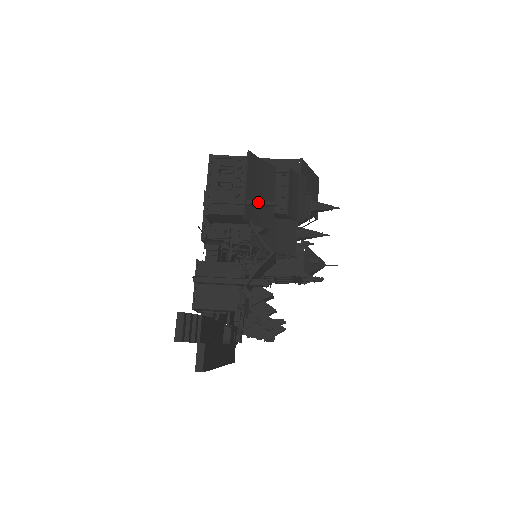
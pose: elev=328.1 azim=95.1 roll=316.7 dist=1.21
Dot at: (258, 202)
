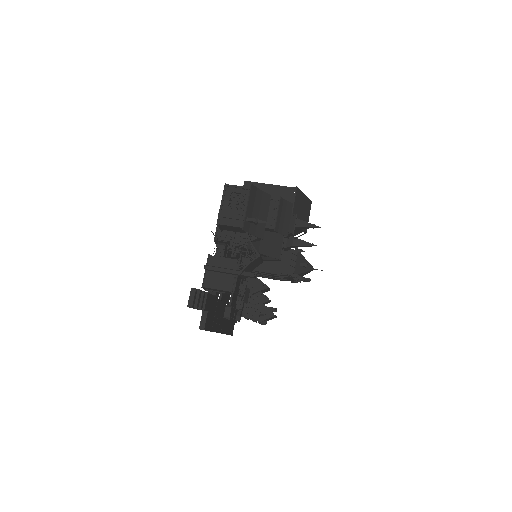
Dot at: (254, 220)
